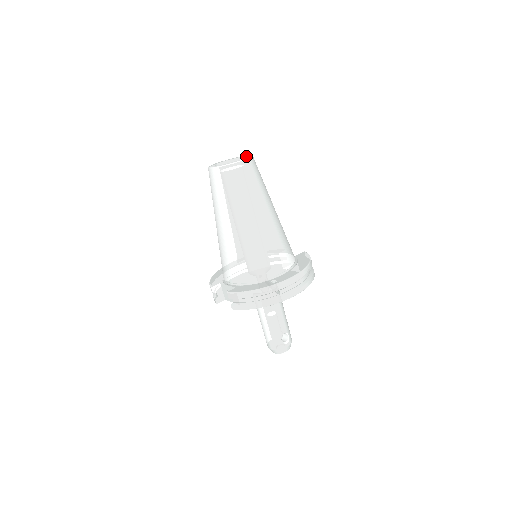
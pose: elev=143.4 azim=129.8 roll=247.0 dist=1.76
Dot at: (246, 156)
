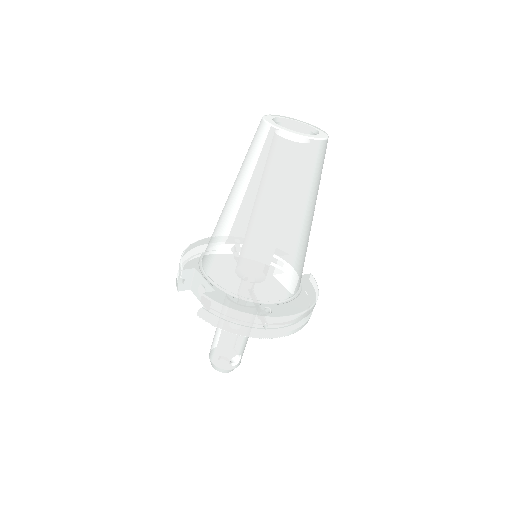
Dot at: (319, 131)
